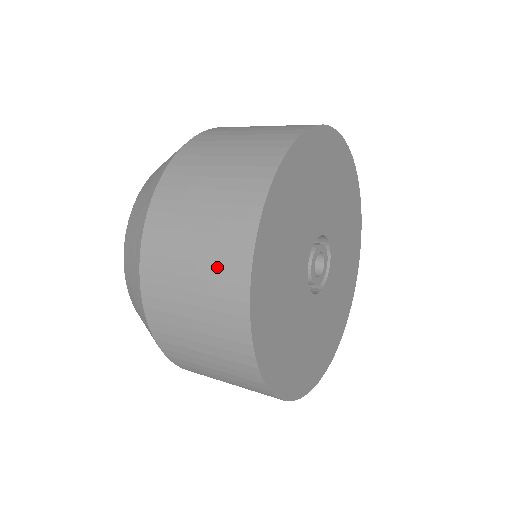
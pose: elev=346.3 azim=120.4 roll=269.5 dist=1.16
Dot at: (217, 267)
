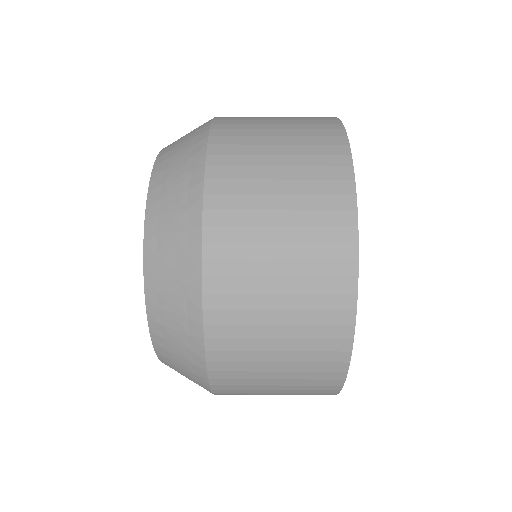
Dot at: (316, 244)
